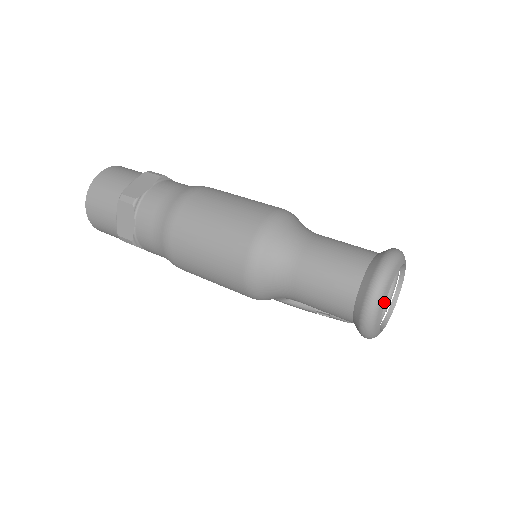
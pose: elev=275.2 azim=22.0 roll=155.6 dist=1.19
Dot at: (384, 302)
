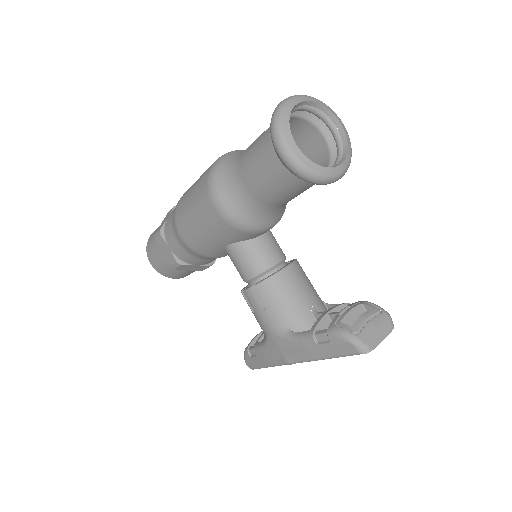
Dot at: (294, 105)
